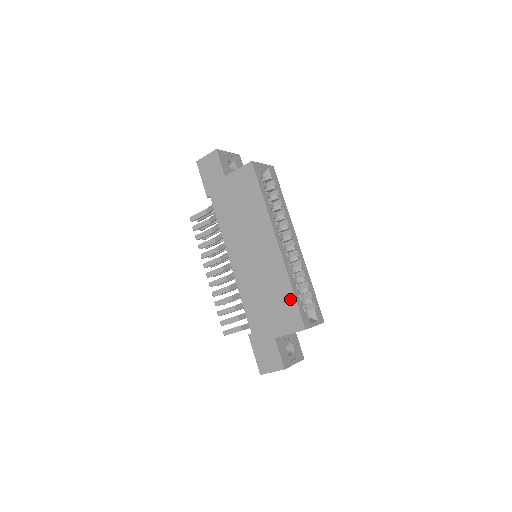
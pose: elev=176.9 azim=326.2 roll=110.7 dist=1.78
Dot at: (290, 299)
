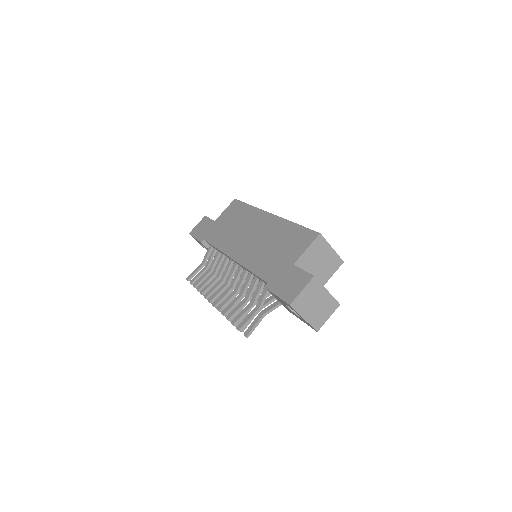
Dot at: (296, 230)
